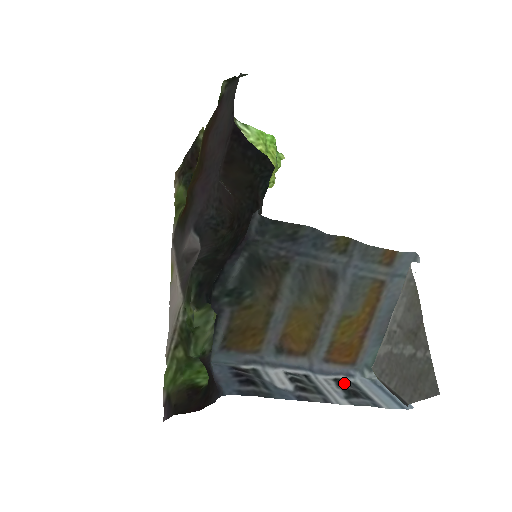
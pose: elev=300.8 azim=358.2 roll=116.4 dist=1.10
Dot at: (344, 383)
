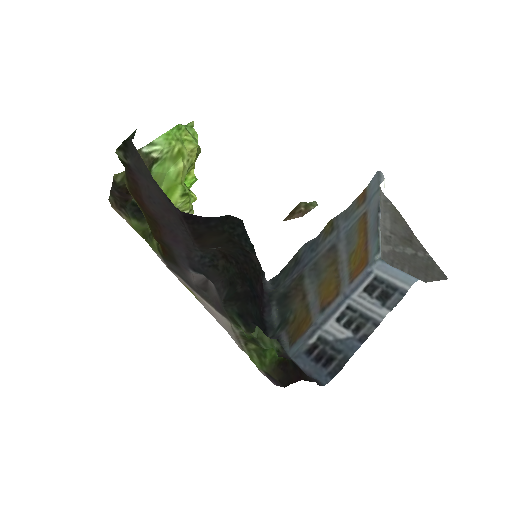
Dot at: (373, 290)
